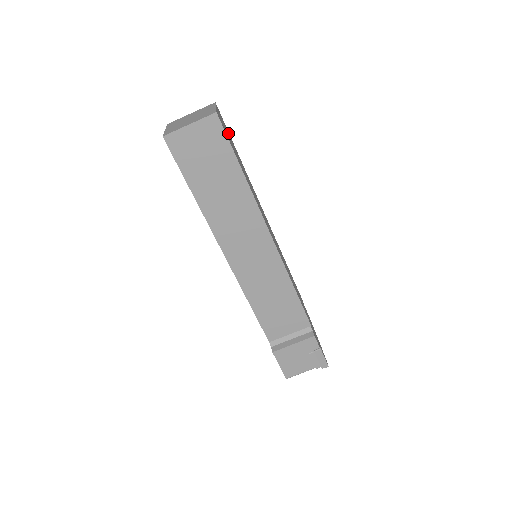
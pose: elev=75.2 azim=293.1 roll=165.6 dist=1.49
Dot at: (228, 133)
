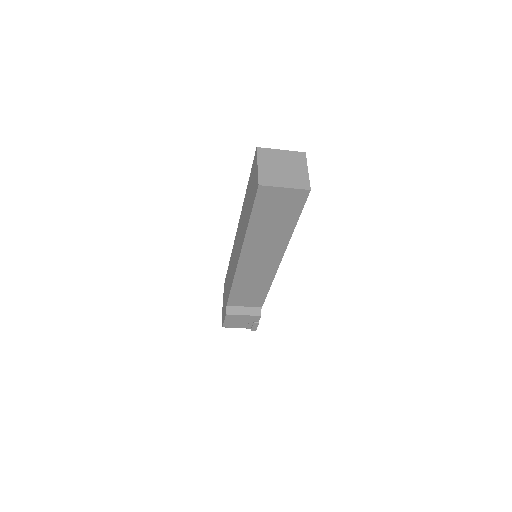
Dot at: occluded
